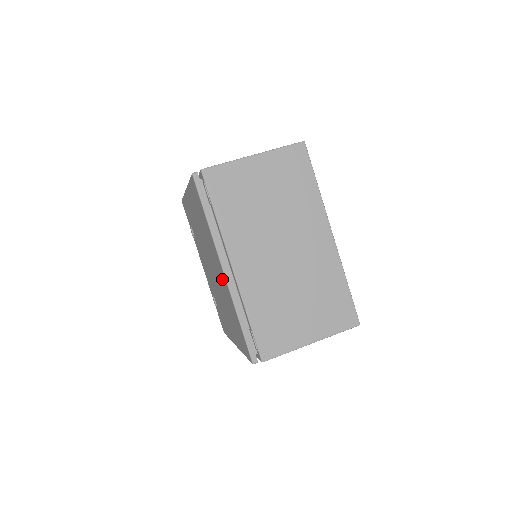
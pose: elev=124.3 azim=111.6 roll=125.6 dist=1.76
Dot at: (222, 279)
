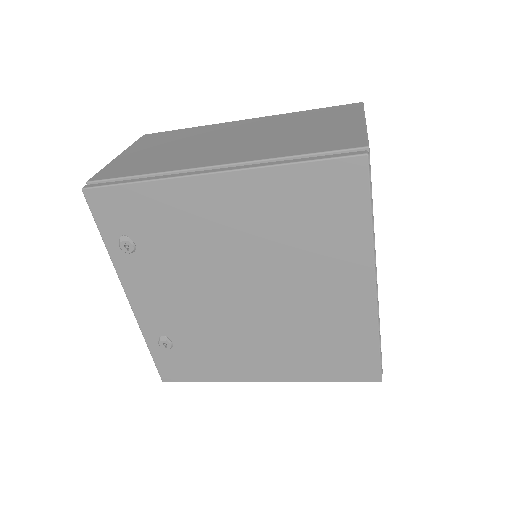
Dot at: (344, 299)
